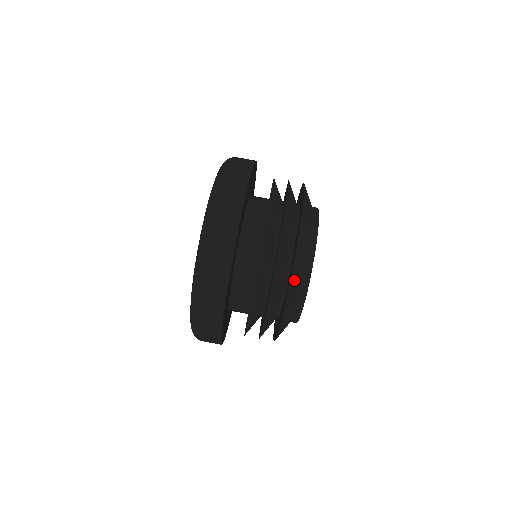
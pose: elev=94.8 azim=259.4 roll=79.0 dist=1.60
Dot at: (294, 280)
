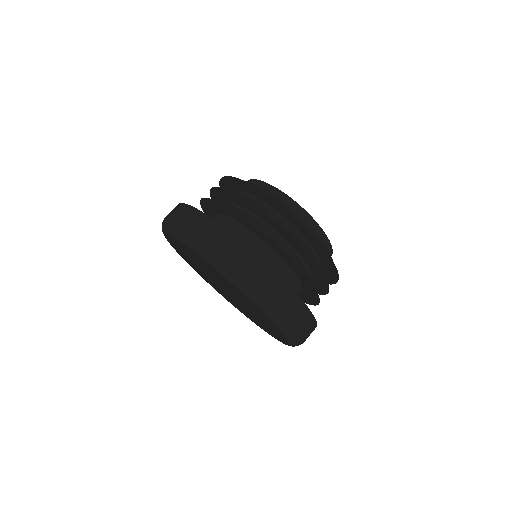
Dot at: (323, 245)
